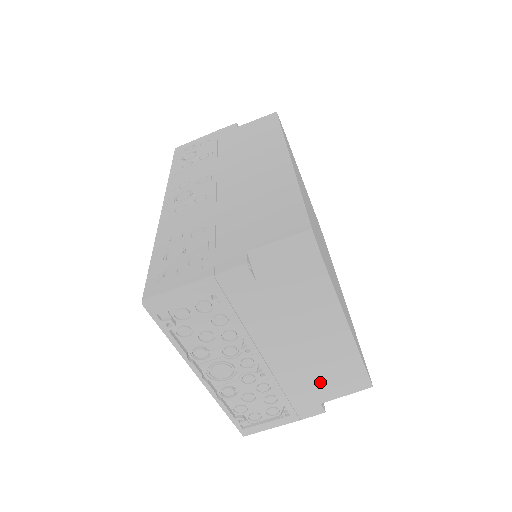
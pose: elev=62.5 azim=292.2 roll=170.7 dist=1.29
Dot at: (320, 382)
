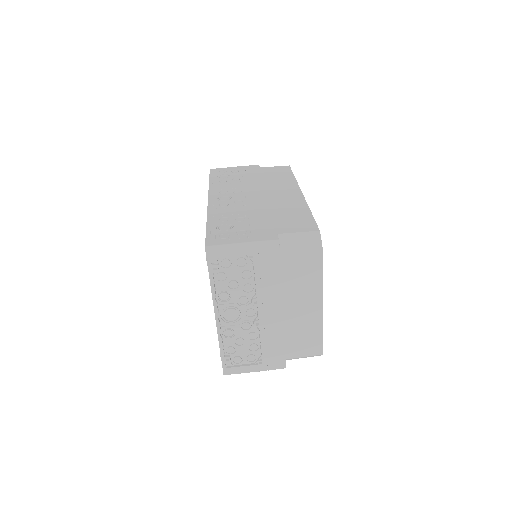
Dot at: (291, 341)
